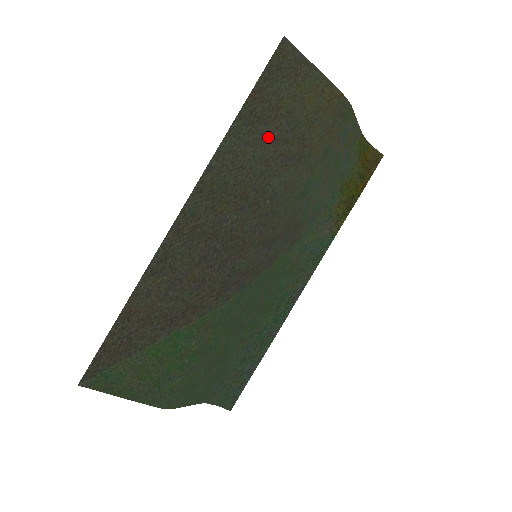
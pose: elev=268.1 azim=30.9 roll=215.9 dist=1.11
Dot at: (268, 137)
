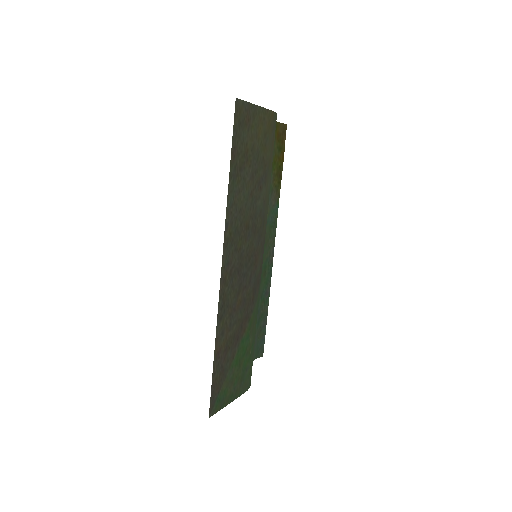
Dot at: (247, 177)
